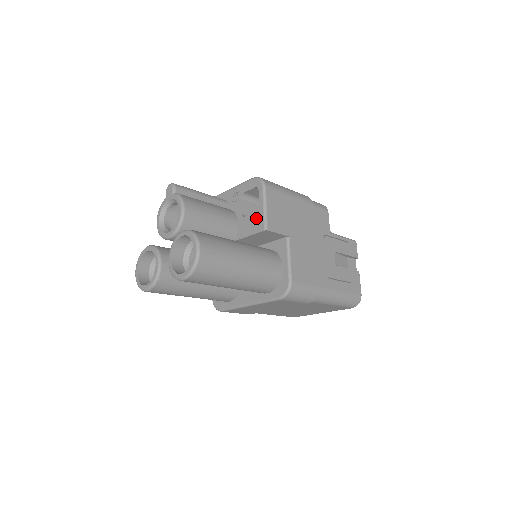
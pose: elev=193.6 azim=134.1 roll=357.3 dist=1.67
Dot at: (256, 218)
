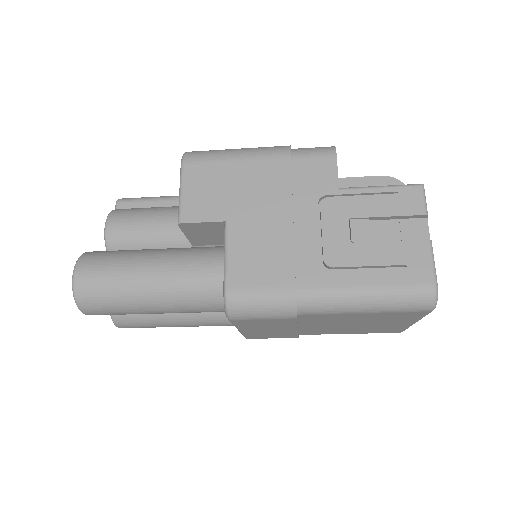
Dot at: occluded
